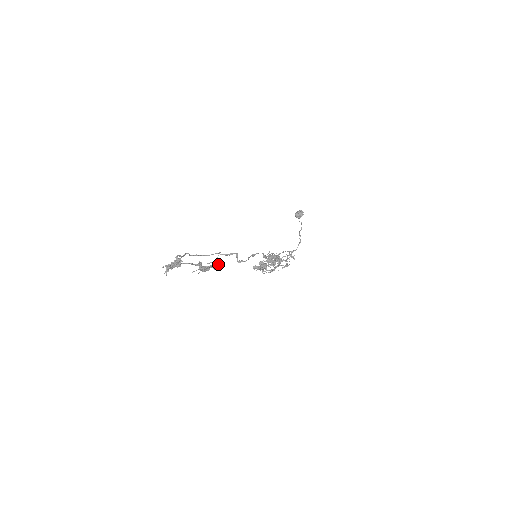
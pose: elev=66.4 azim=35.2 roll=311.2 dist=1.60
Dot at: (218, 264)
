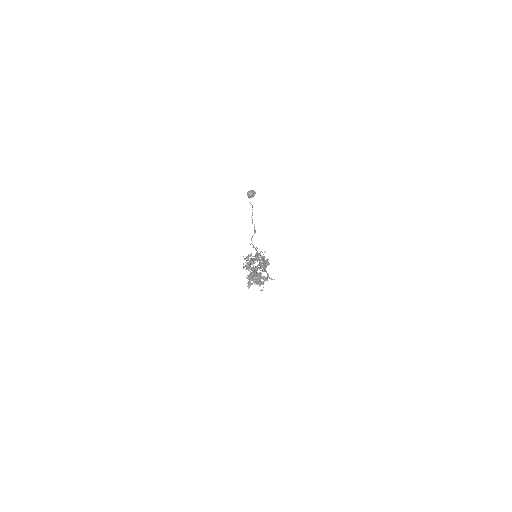
Dot at: occluded
